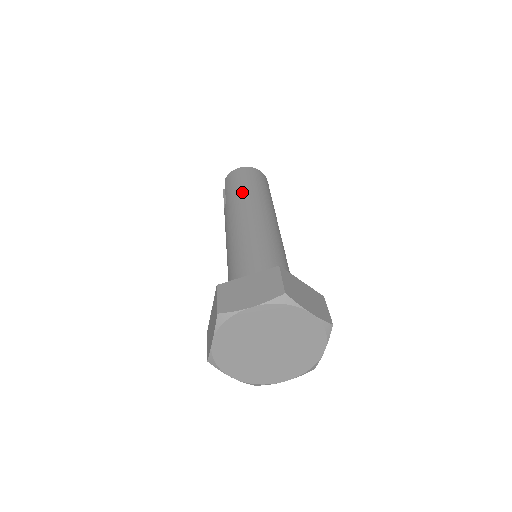
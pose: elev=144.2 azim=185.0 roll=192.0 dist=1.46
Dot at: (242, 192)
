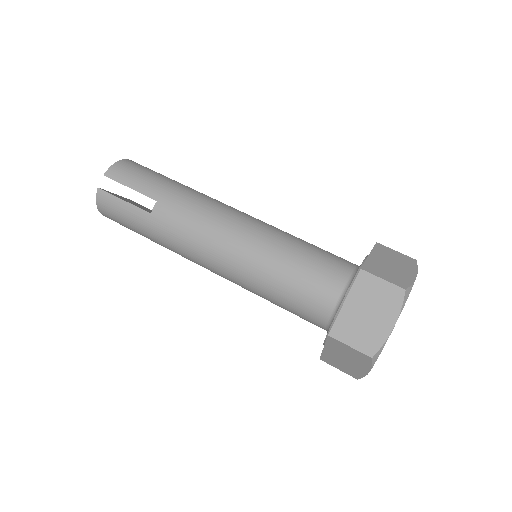
Dot at: (181, 187)
